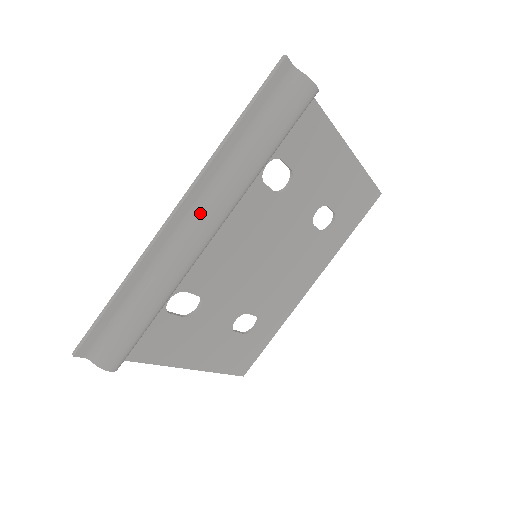
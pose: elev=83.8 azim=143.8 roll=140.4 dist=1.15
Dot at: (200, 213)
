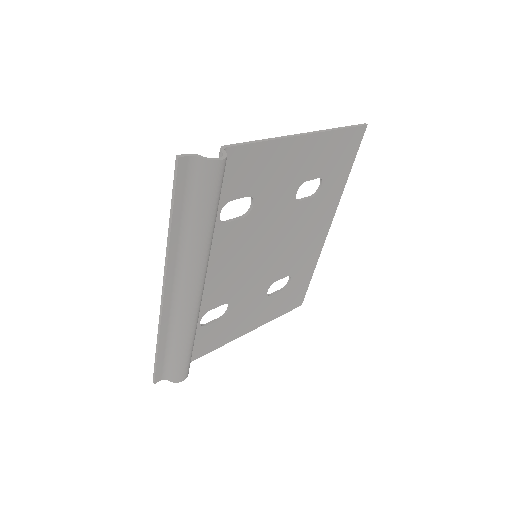
Dot at: (182, 284)
